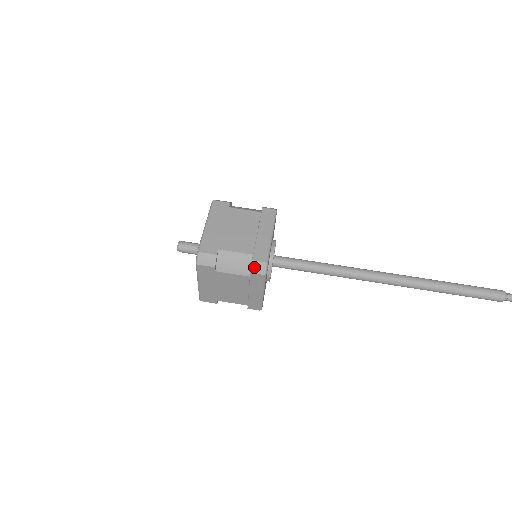
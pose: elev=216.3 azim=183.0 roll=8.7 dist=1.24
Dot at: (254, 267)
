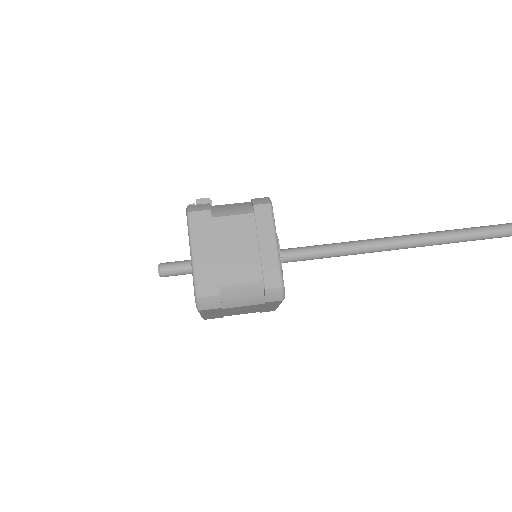
Dot at: (269, 296)
